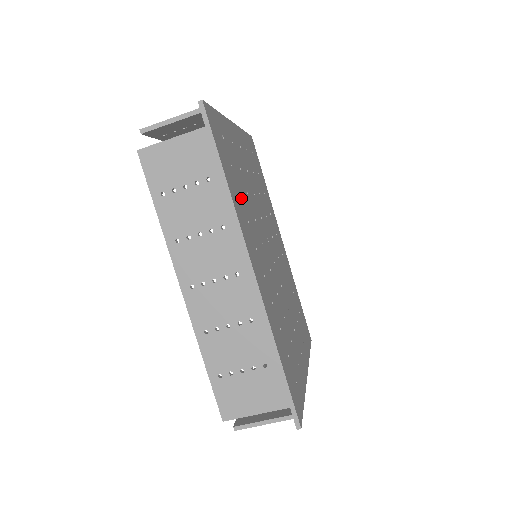
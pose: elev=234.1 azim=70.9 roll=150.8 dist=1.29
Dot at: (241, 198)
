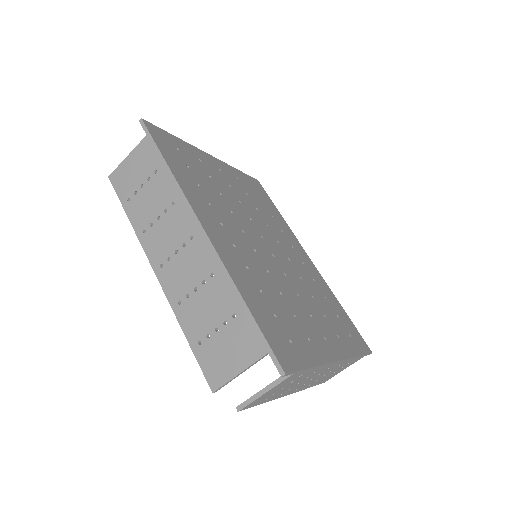
Dot at: (200, 188)
